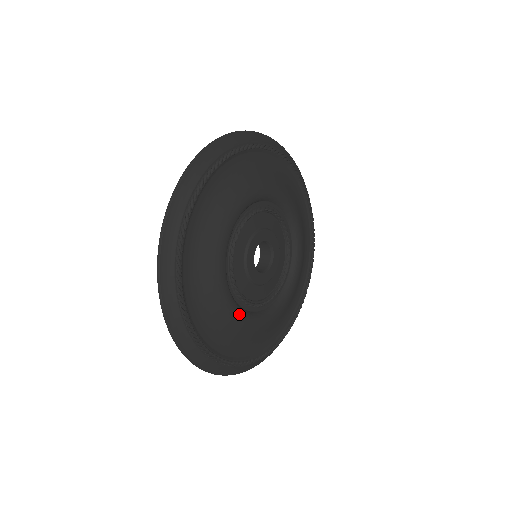
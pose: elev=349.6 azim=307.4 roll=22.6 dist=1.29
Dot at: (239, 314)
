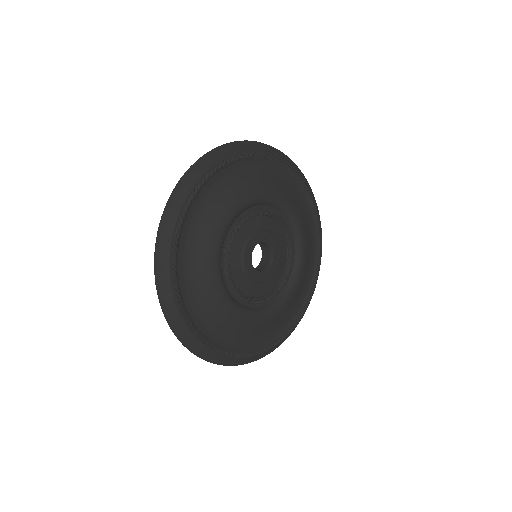
Dot at: (244, 314)
